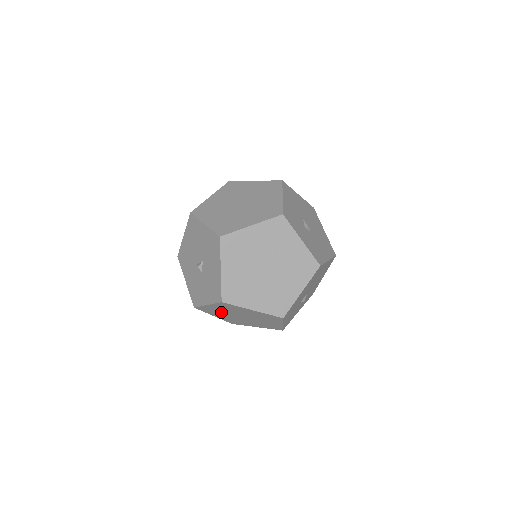
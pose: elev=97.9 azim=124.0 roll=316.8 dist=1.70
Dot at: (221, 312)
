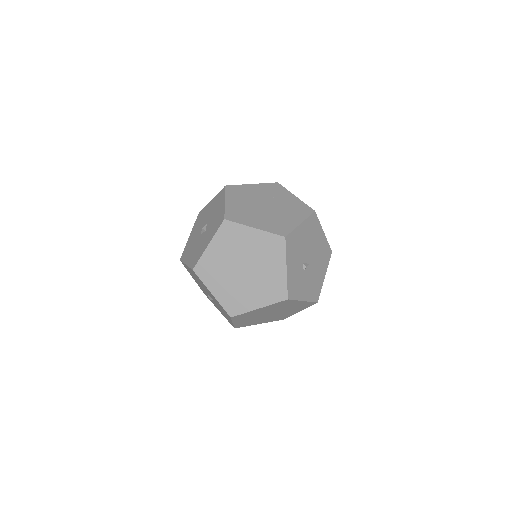
Dot at: (221, 267)
